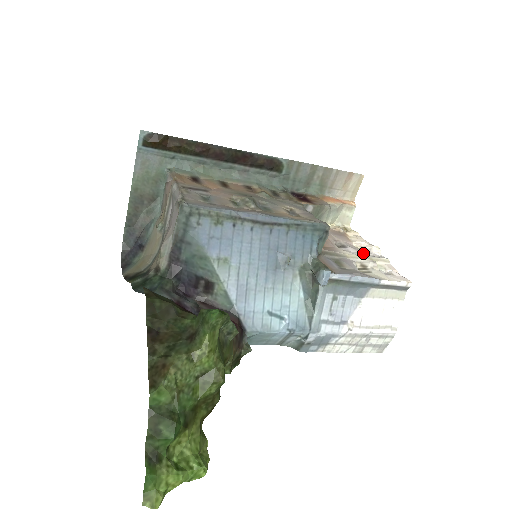
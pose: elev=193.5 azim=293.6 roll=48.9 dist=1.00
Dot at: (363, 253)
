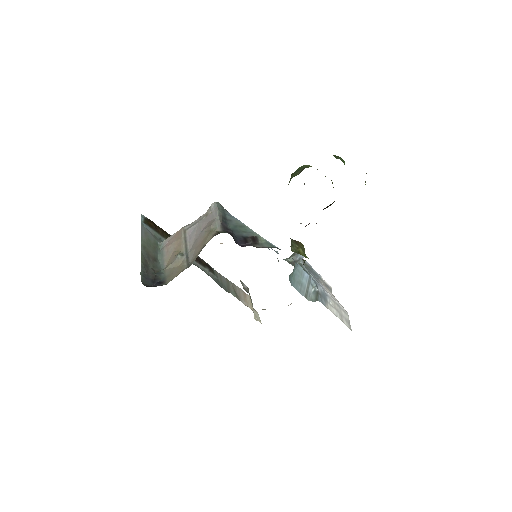
Dot at: occluded
